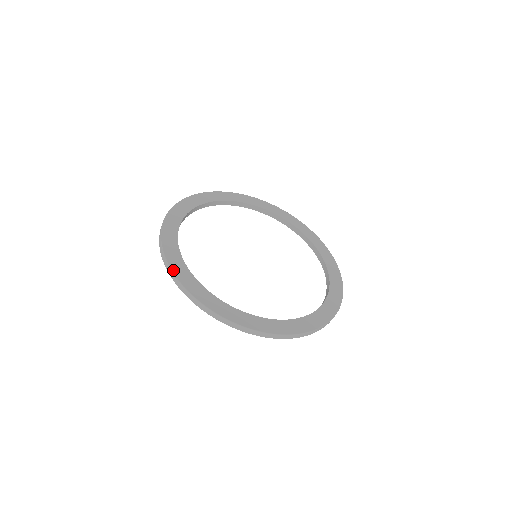
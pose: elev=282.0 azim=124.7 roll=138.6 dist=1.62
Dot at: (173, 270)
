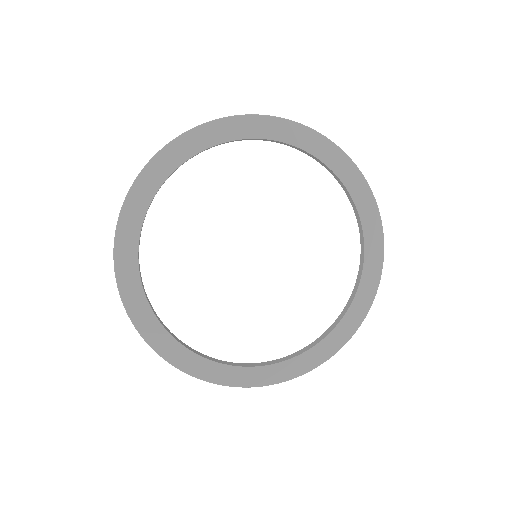
Dot at: (147, 341)
